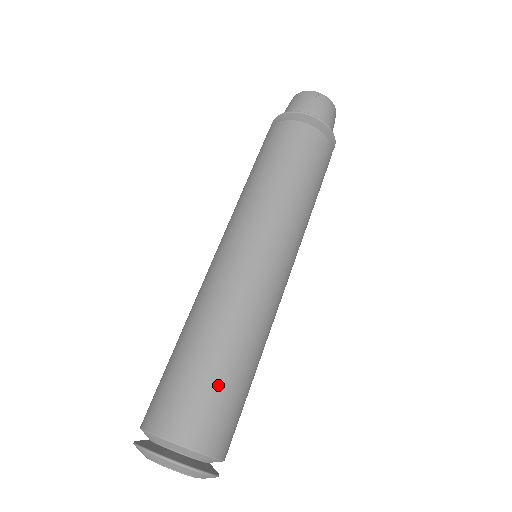
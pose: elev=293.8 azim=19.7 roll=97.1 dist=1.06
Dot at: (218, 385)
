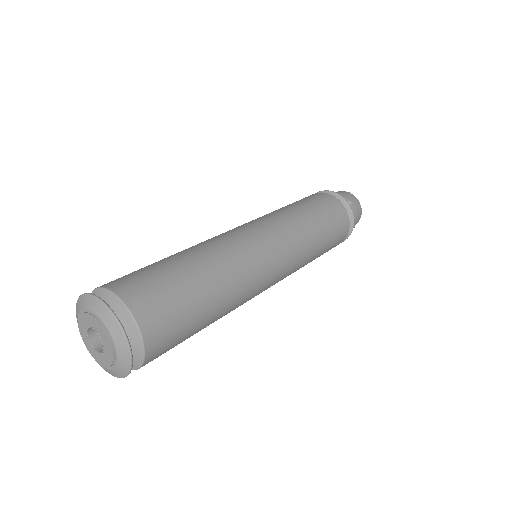
Dot at: (147, 266)
